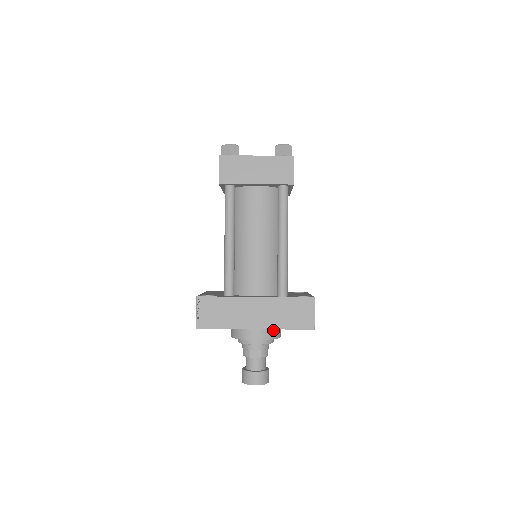
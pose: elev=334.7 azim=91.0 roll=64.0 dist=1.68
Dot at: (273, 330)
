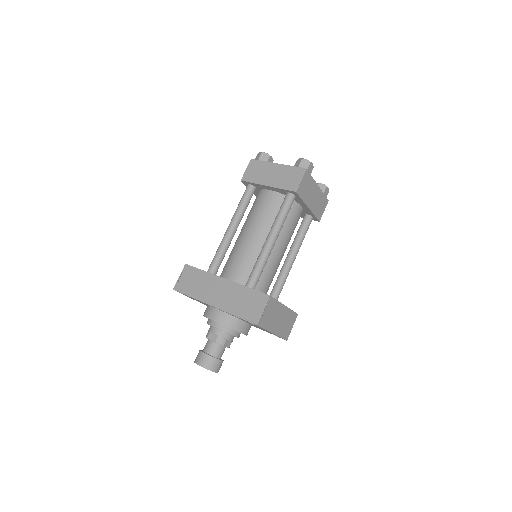
Dot at: (232, 319)
